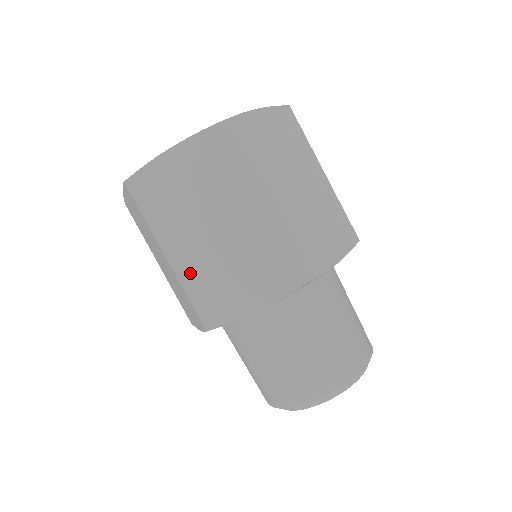
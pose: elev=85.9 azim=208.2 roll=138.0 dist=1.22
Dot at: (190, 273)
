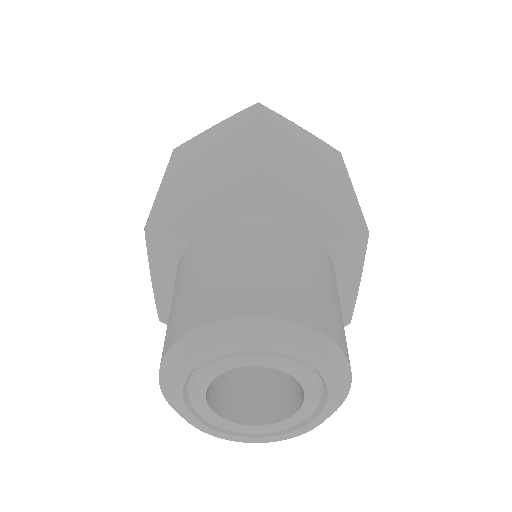
Dot at: (169, 189)
